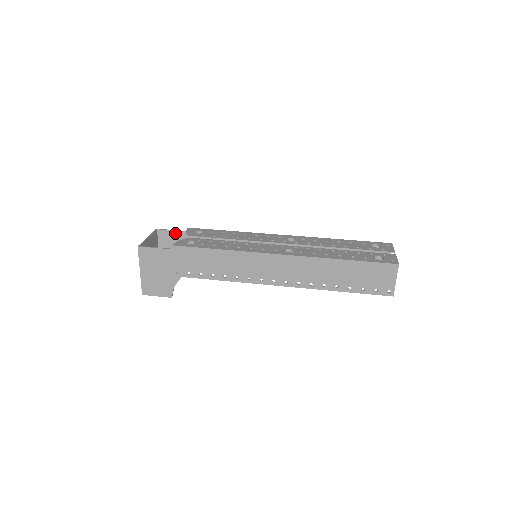
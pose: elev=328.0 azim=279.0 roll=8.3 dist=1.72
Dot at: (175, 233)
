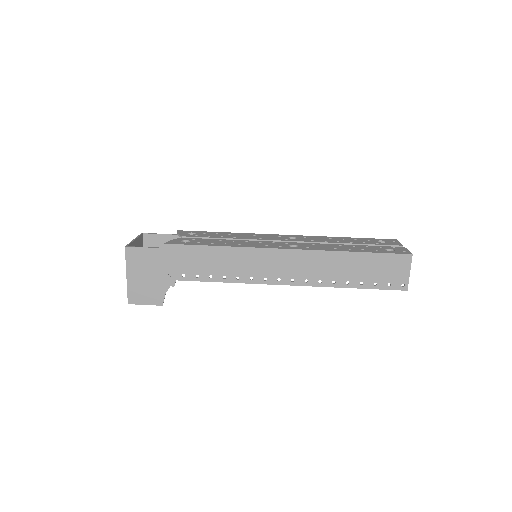
Dot at: (163, 237)
